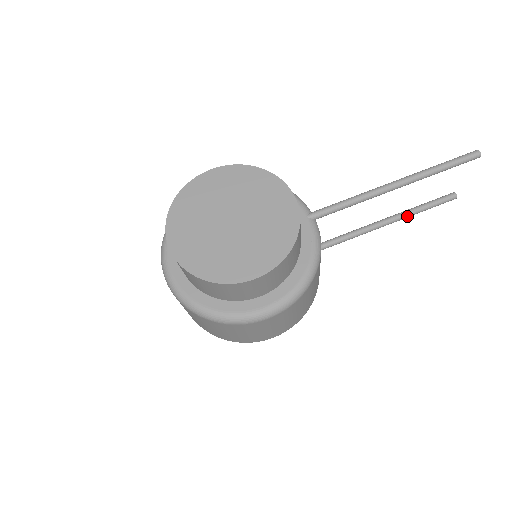
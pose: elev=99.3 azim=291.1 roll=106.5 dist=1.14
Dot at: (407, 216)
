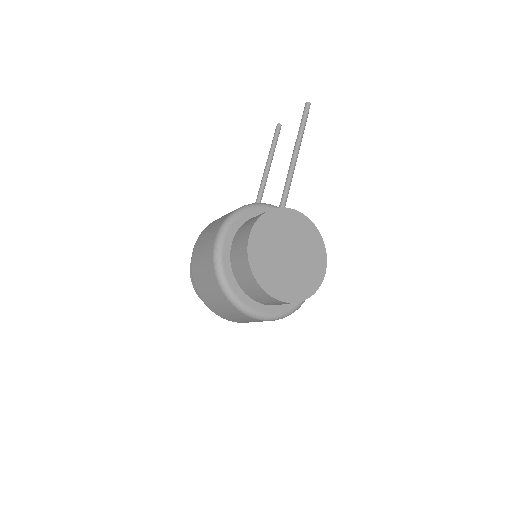
Dot at: occluded
